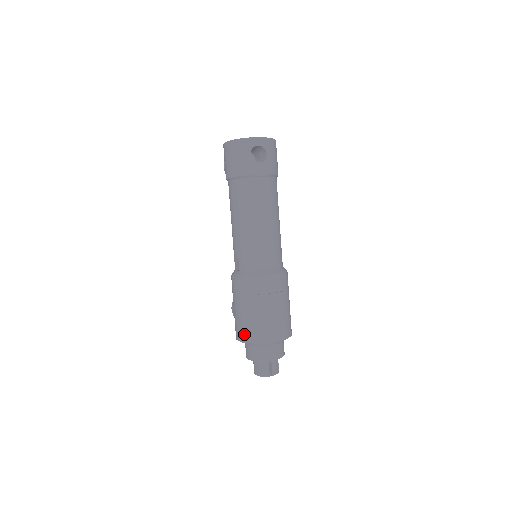
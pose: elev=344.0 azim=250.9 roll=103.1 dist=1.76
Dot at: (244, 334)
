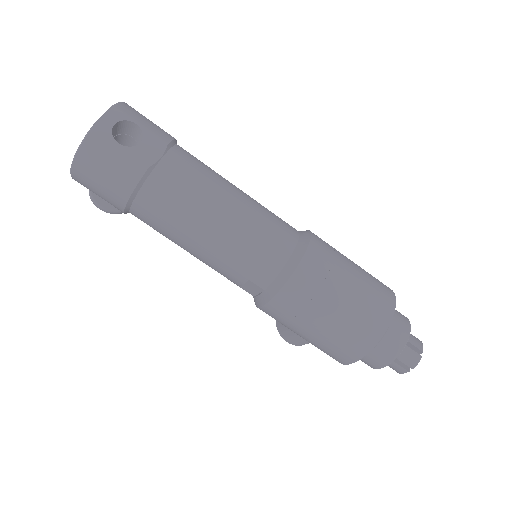
Dot at: (352, 349)
